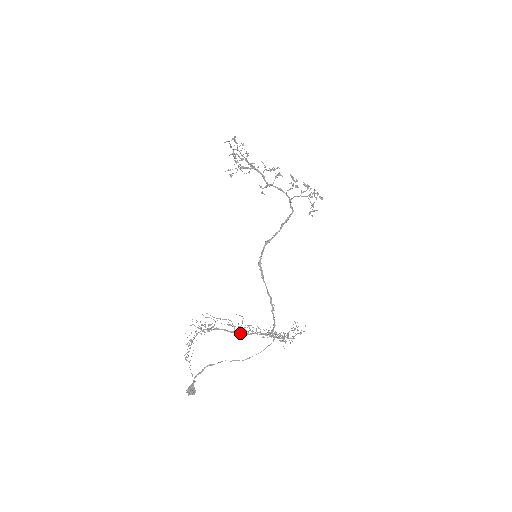
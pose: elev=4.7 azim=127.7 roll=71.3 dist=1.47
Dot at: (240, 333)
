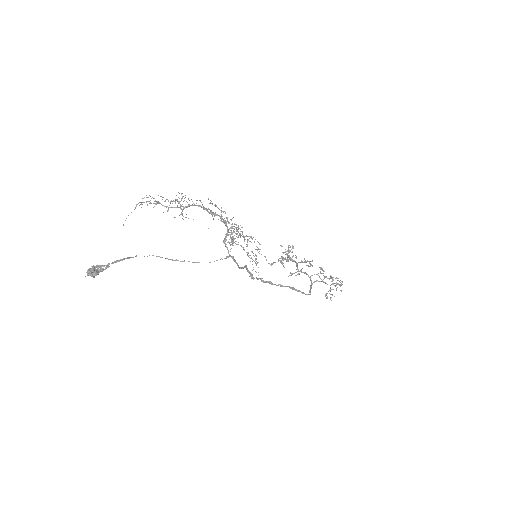
Dot at: (204, 209)
